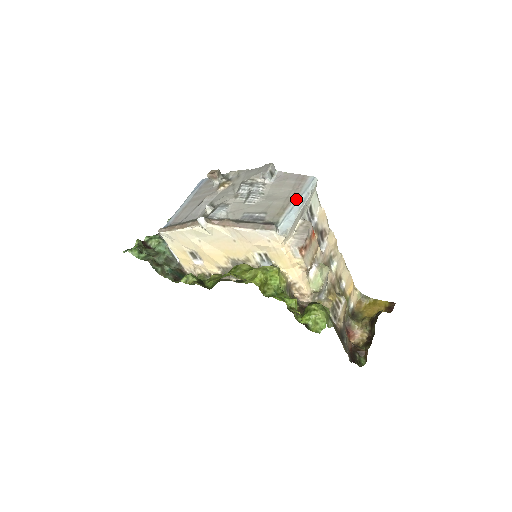
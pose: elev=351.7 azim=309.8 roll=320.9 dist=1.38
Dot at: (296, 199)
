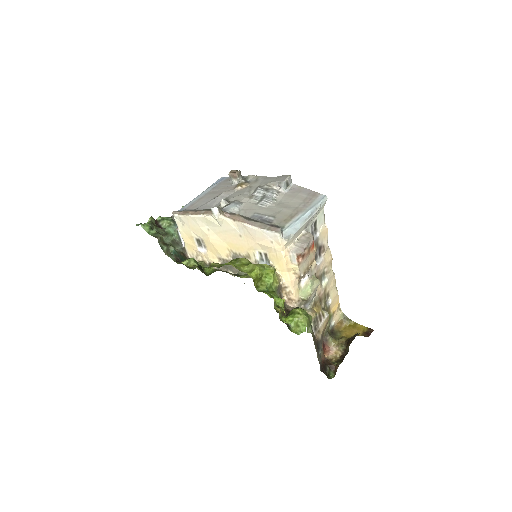
Dot at: (304, 211)
